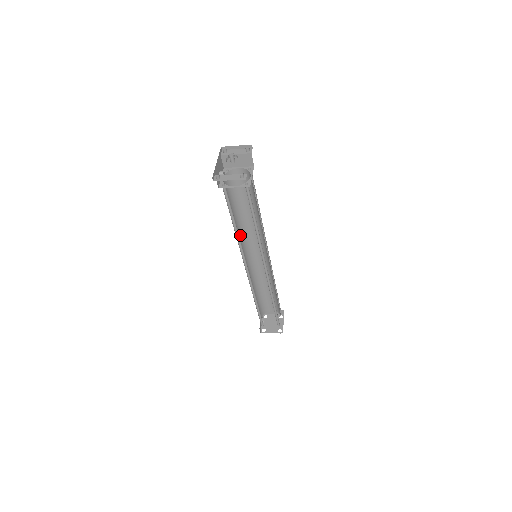
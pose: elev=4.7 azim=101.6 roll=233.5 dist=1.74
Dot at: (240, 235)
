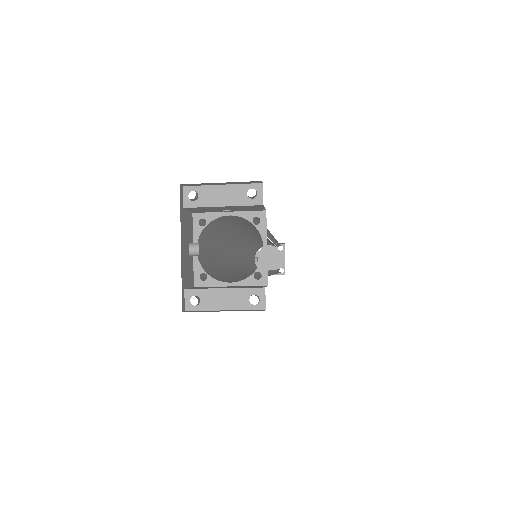
Dot at: (229, 248)
